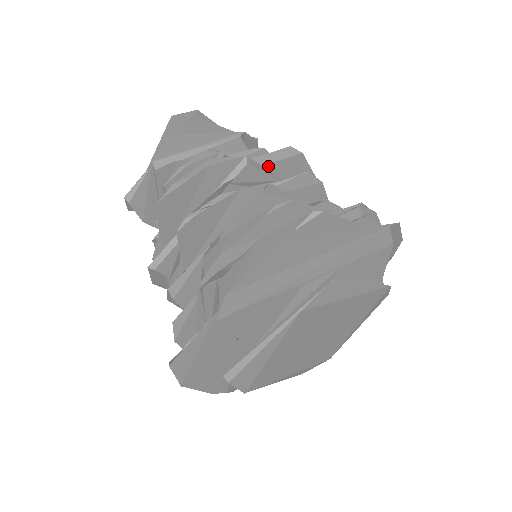
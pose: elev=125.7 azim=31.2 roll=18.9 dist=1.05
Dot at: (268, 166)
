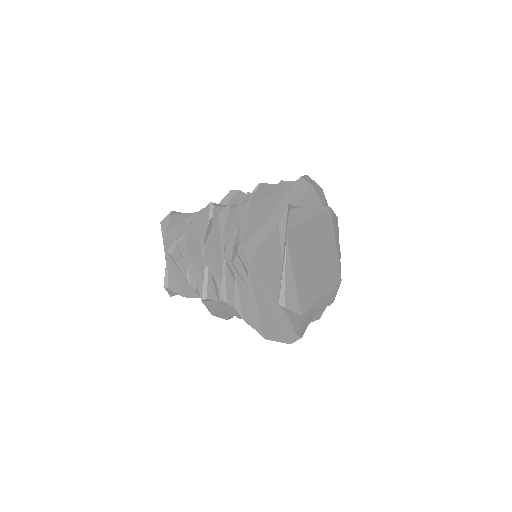
Dot at: occluded
